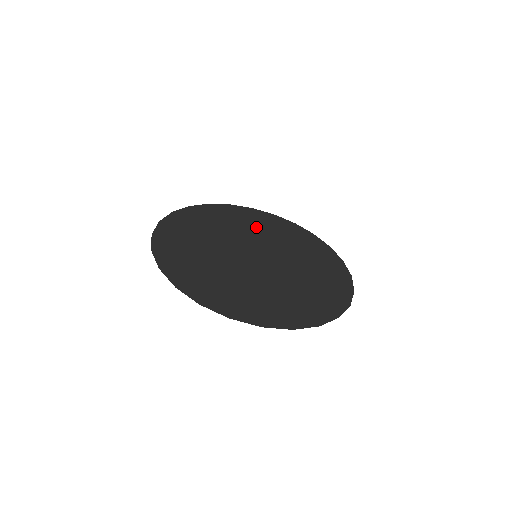
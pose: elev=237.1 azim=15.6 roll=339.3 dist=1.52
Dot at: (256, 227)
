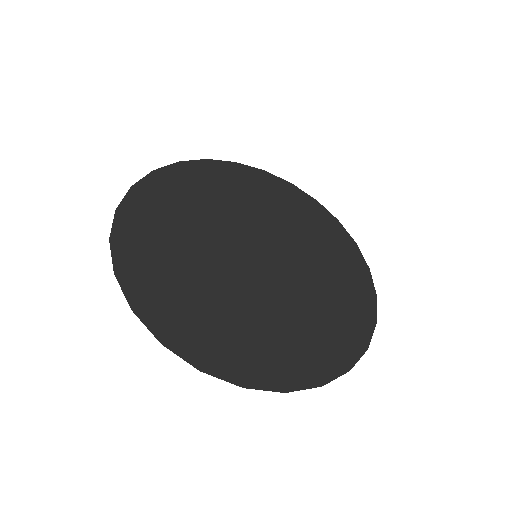
Dot at: (199, 205)
